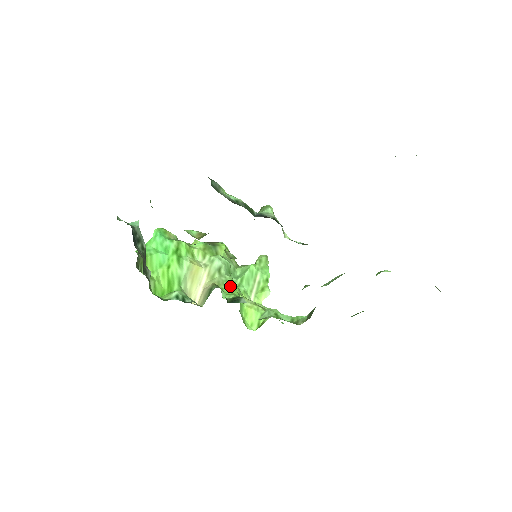
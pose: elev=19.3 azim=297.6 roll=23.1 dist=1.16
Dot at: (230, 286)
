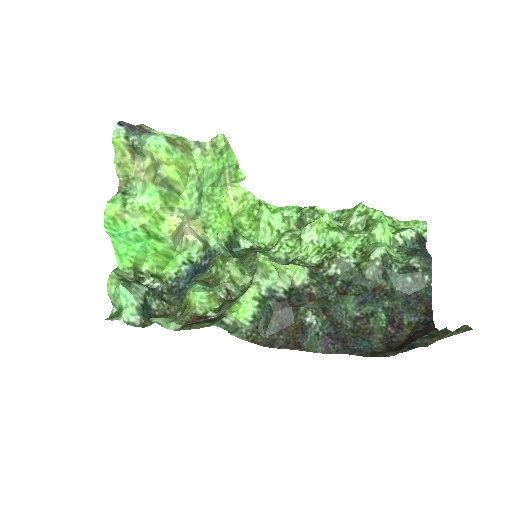
Dot at: (215, 218)
